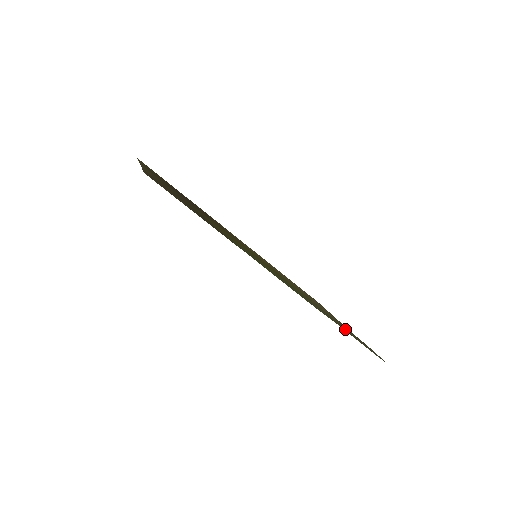
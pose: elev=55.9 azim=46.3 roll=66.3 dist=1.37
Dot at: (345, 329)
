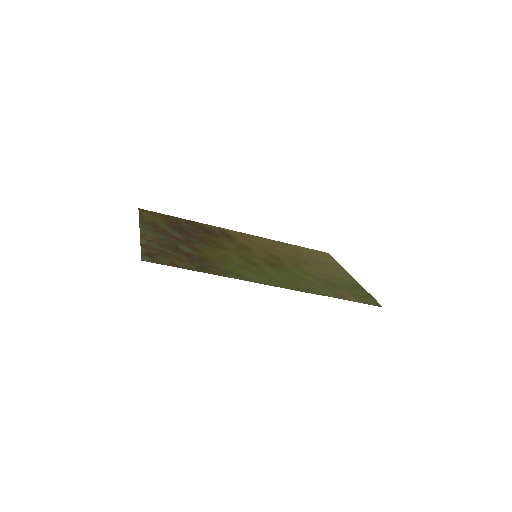
Dot at: (344, 290)
